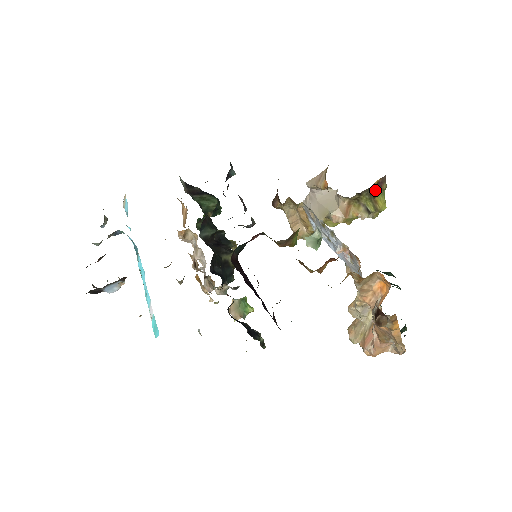
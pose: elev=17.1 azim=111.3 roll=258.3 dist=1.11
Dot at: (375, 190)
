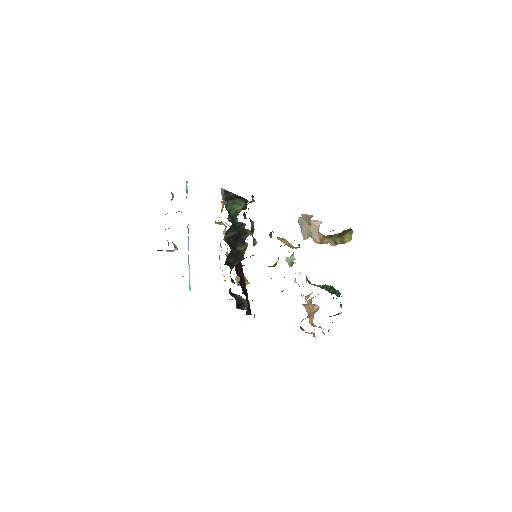
Dot at: (343, 233)
